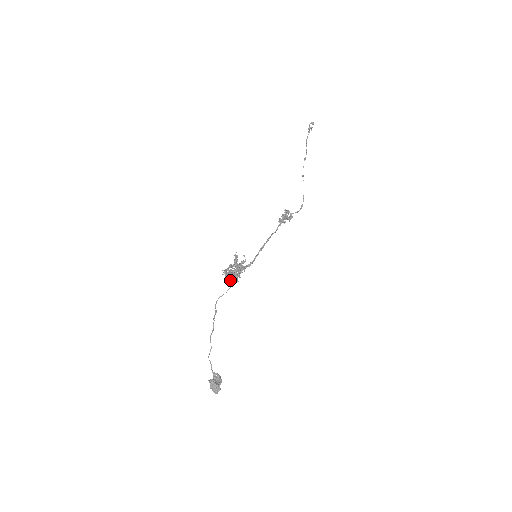
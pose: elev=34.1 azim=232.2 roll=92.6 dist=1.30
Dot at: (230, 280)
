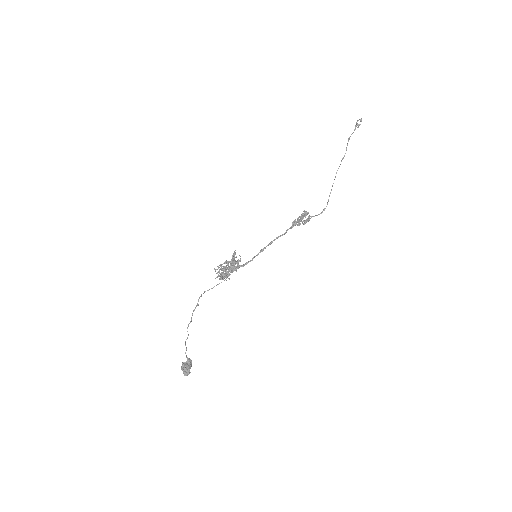
Dot at: (220, 277)
